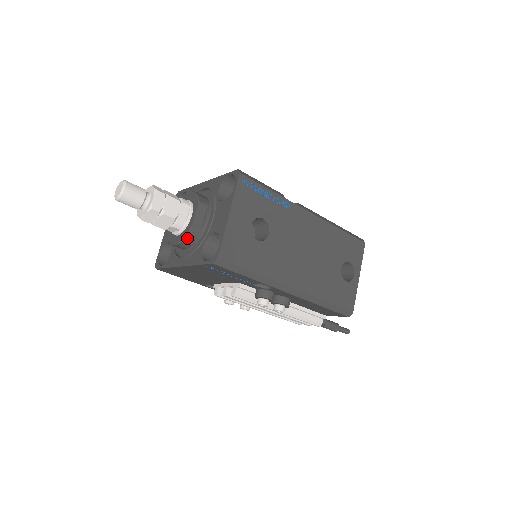
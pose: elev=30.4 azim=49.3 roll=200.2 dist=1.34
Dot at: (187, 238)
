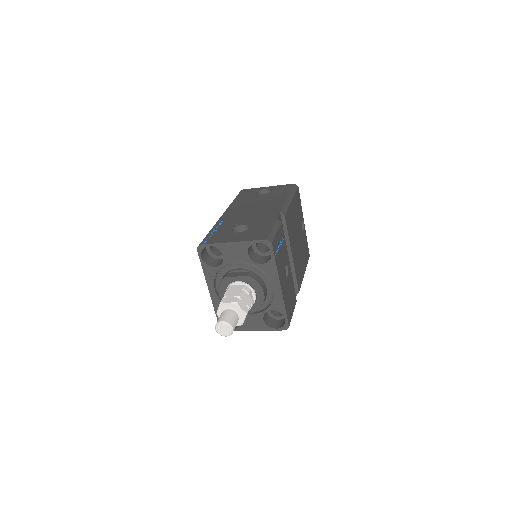
Dot at: occluded
